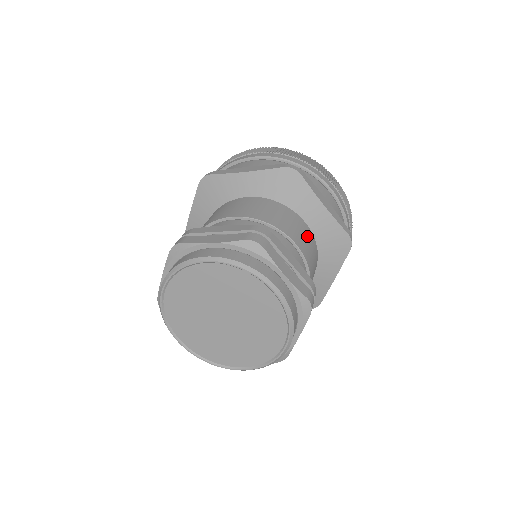
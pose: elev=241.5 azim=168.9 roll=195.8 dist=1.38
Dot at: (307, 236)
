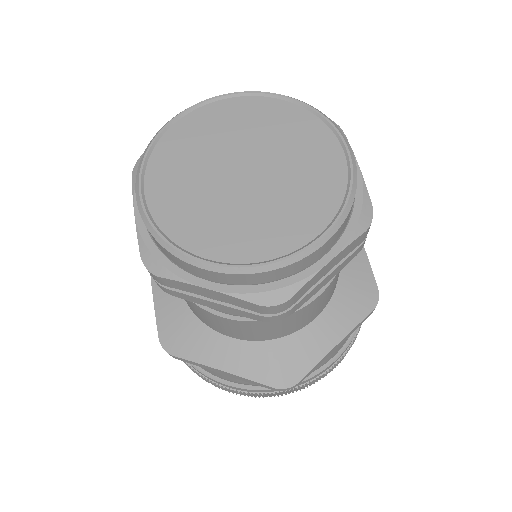
Dot at: occluded
